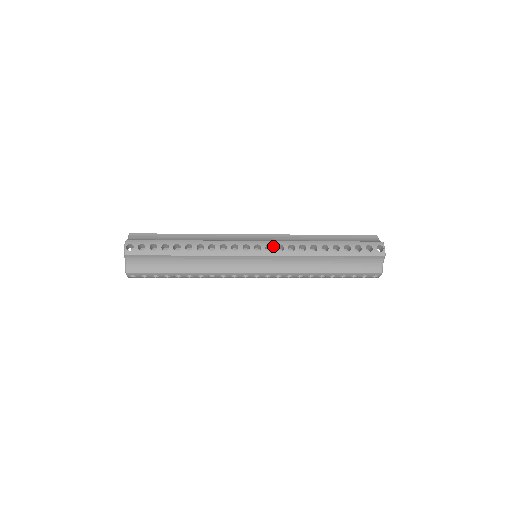
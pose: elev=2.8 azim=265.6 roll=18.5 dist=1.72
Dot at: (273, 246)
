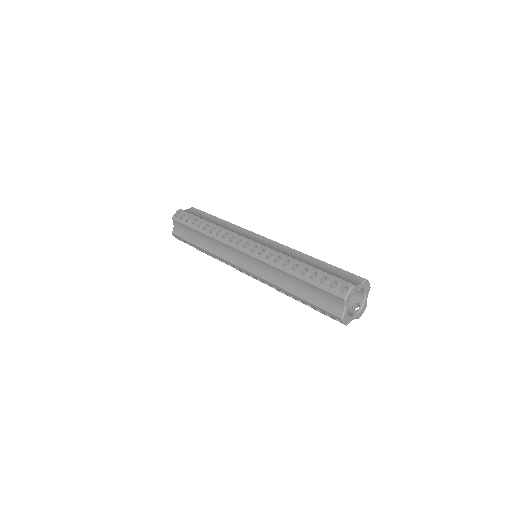
Dot at: (257, 248)
